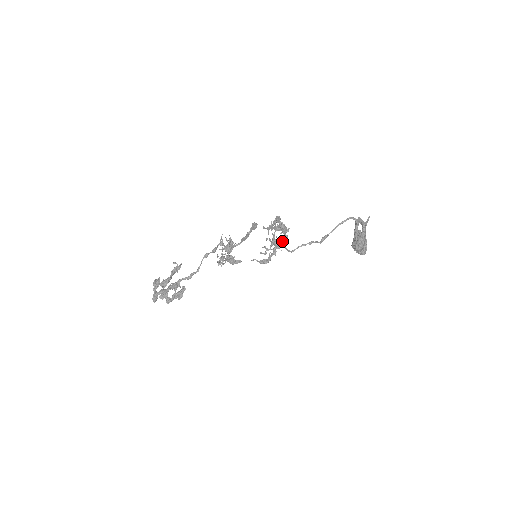
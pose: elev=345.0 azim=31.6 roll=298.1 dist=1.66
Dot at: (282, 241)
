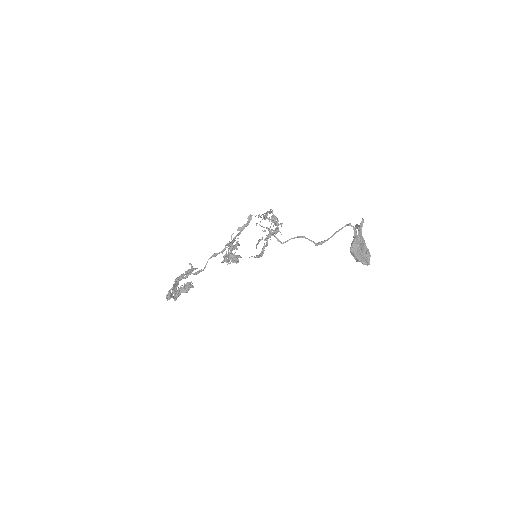
Dot at: (274, 233)
